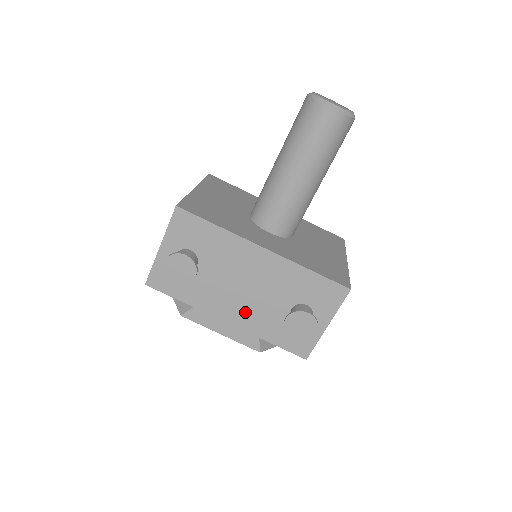
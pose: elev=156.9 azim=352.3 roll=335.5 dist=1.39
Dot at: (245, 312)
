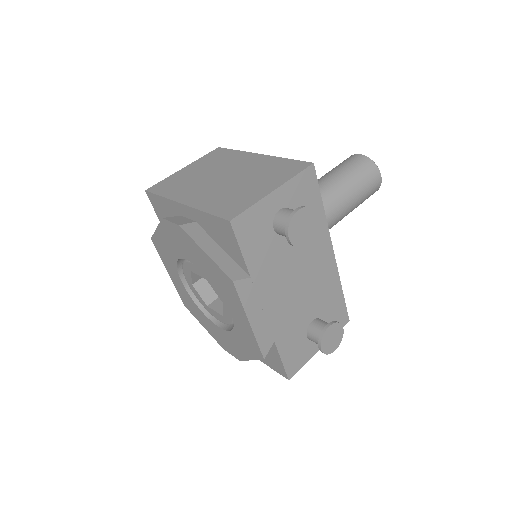
Dot at: (283, 307)
